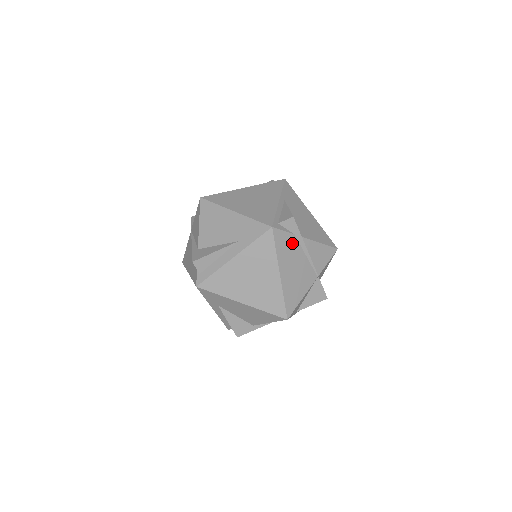
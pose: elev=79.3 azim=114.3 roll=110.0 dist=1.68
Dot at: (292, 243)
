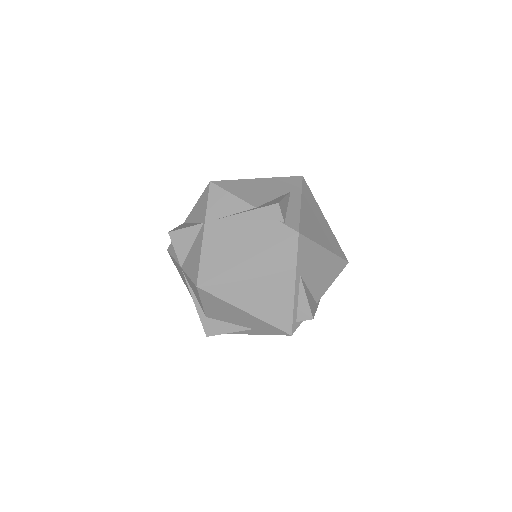
Dot at: occluded
